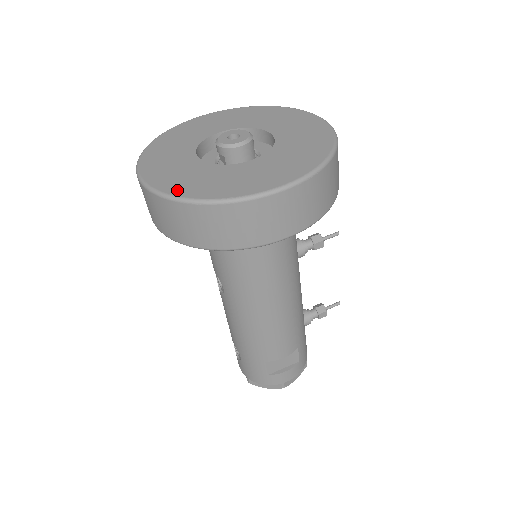
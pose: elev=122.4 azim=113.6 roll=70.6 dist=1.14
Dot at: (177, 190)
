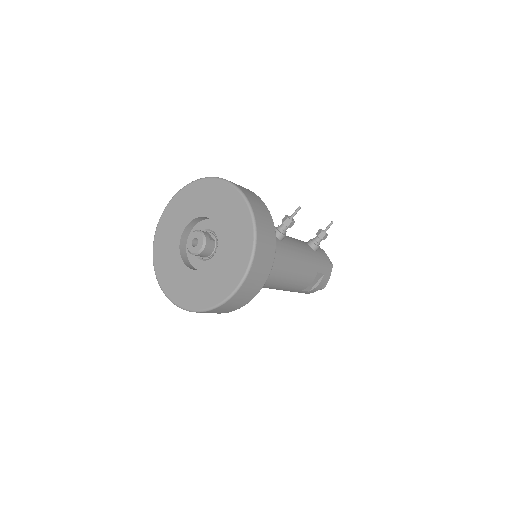
Dot at: (188, 304)
